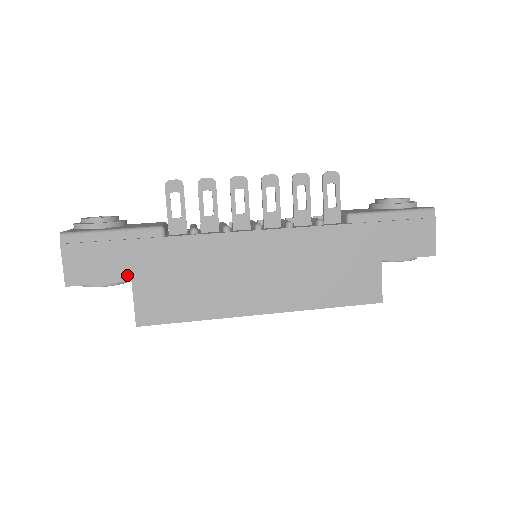
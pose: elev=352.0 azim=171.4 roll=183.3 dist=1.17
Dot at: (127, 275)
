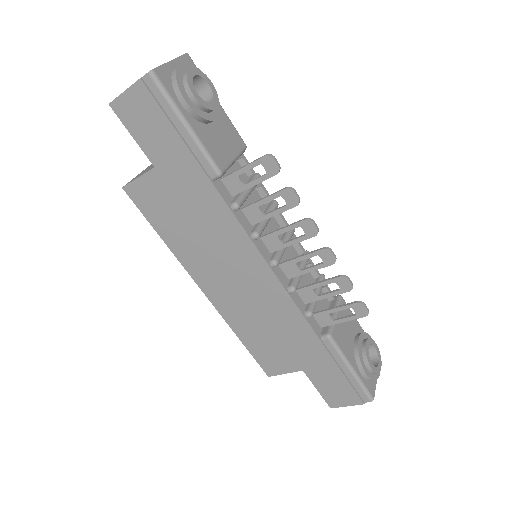
Dot at: (157, 161)
